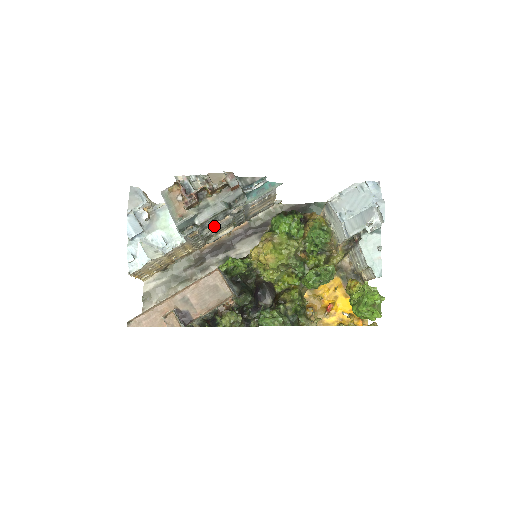
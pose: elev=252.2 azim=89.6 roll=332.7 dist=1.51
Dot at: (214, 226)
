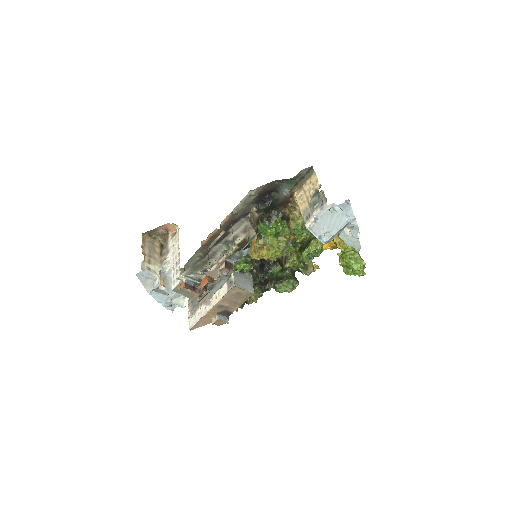
Dot at: (218, 267)
